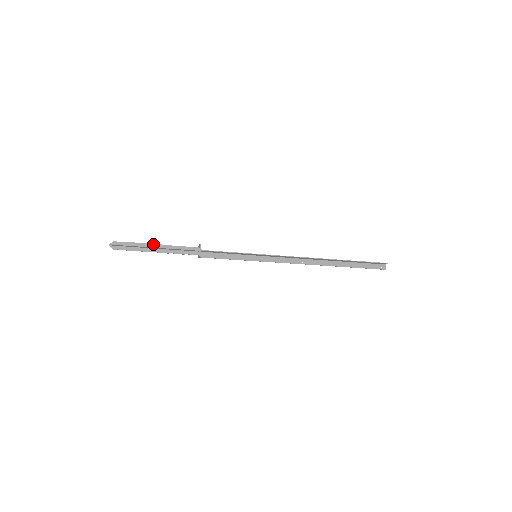
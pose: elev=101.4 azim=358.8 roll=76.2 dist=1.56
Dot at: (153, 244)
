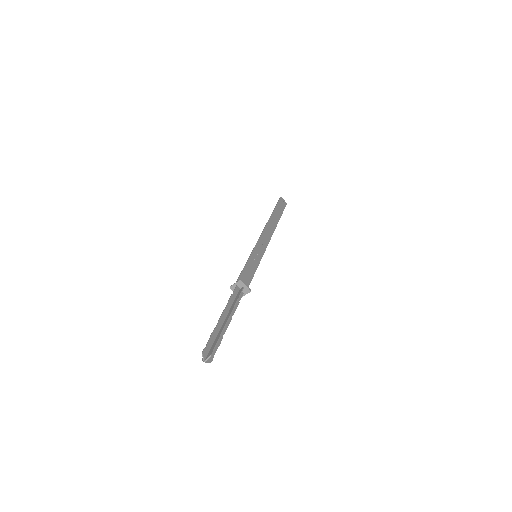
Dot at: occluded
